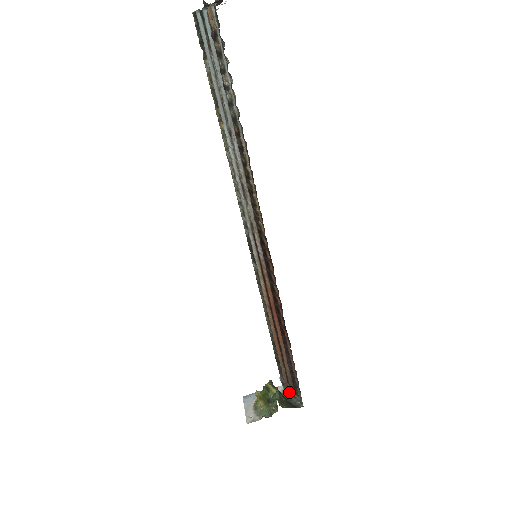
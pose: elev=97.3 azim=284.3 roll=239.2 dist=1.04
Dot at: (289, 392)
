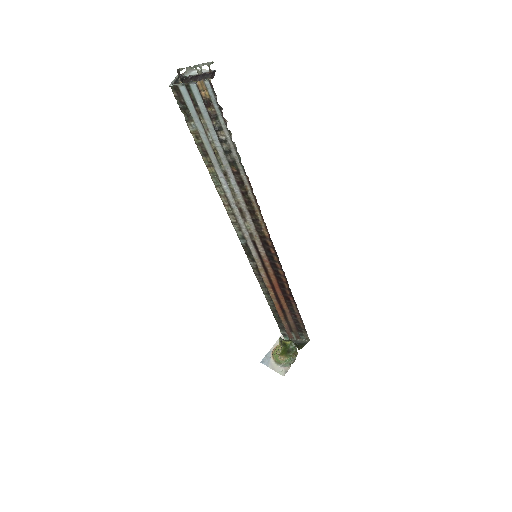
Dot at: (292, 338)
